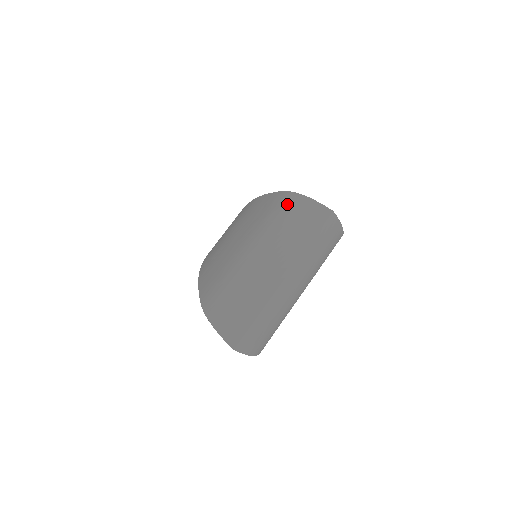
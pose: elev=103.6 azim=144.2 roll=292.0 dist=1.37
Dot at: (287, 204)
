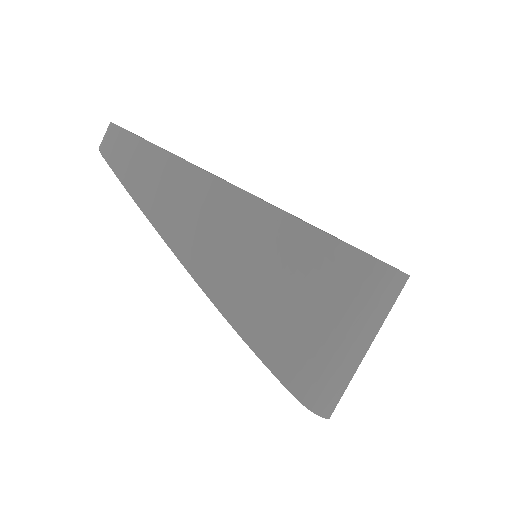
Dot at: (375, 278)
